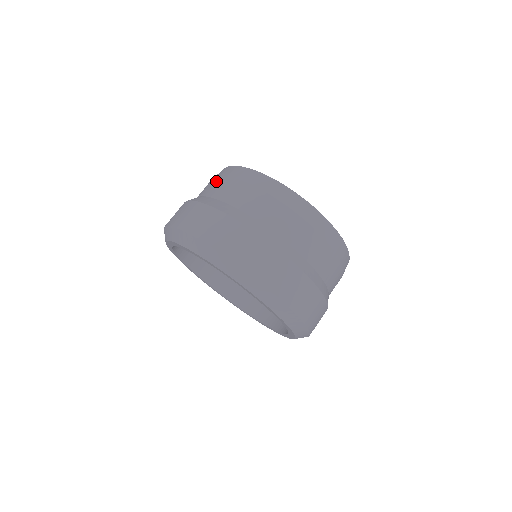
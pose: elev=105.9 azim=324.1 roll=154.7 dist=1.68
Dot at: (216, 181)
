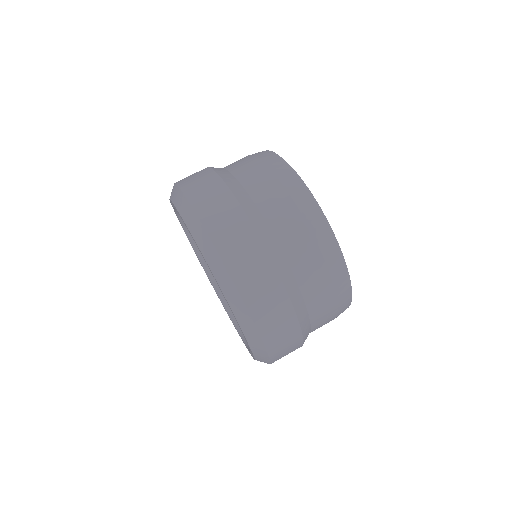
Dot at: (257, 167)
